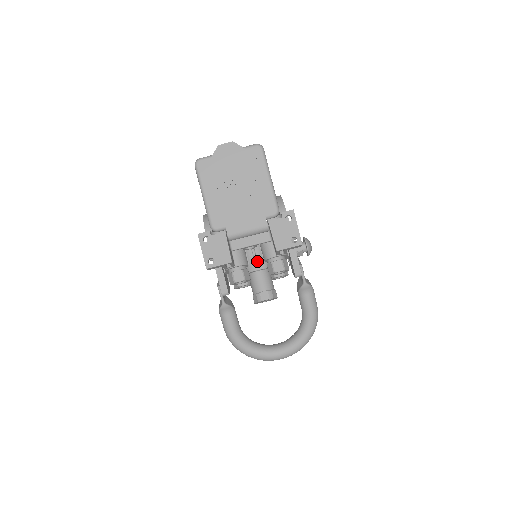
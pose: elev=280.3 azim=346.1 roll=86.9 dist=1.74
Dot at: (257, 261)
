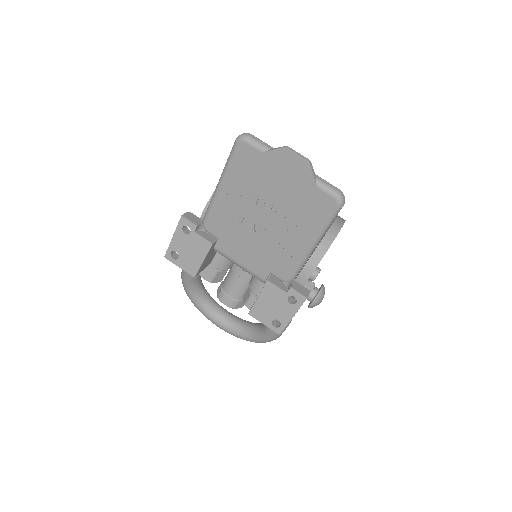
Dot at: occluded
